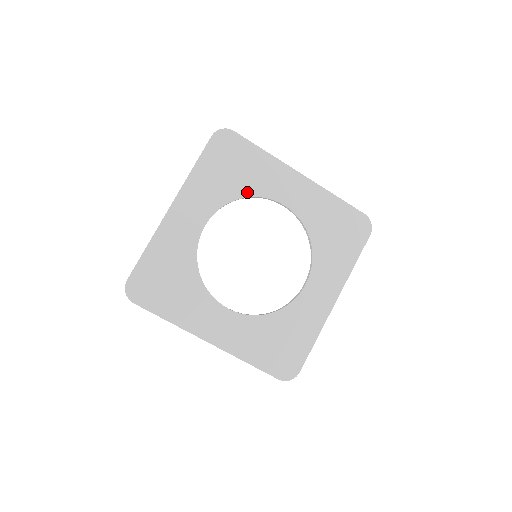
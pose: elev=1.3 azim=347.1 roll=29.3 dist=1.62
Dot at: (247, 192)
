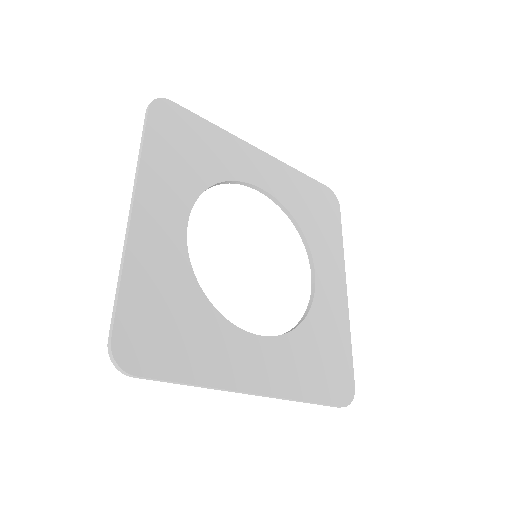
Dot at: (216, 176)
